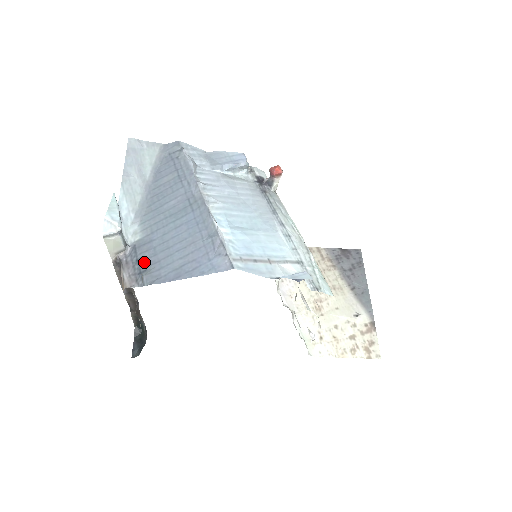
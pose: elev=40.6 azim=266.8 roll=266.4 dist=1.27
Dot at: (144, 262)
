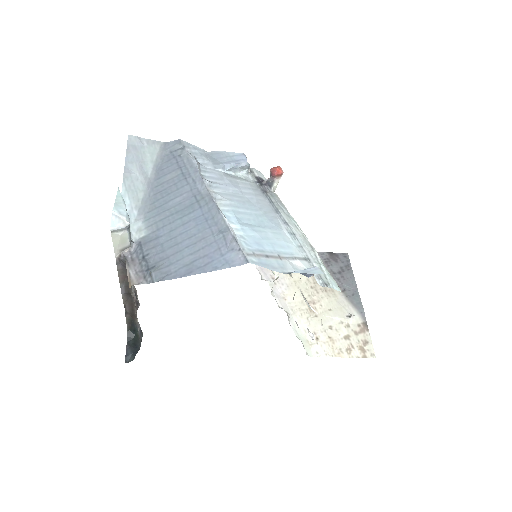
Dot at: (151, 259)
